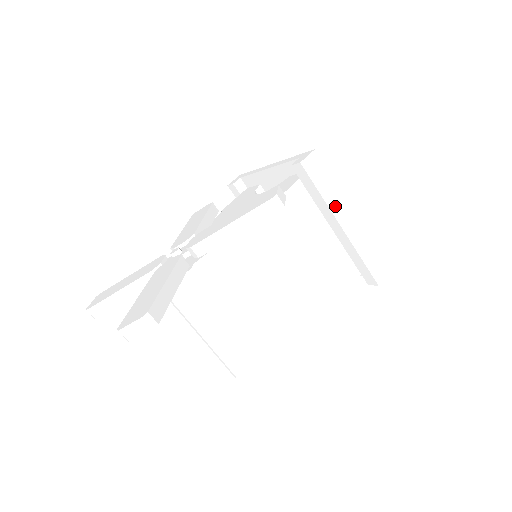
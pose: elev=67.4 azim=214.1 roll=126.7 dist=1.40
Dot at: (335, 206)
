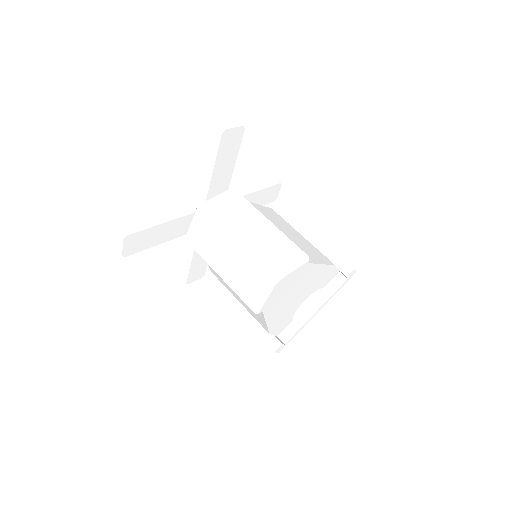
Dot at: occluded
